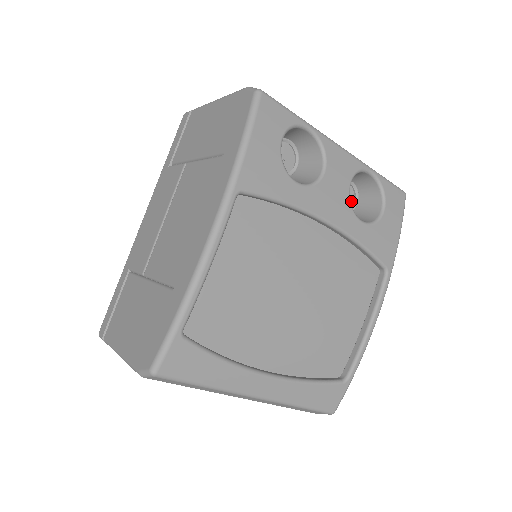
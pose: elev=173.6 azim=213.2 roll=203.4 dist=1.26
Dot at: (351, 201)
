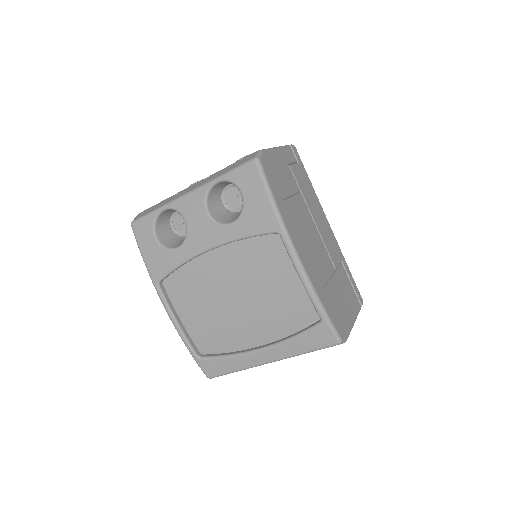
Dot at: occluded
